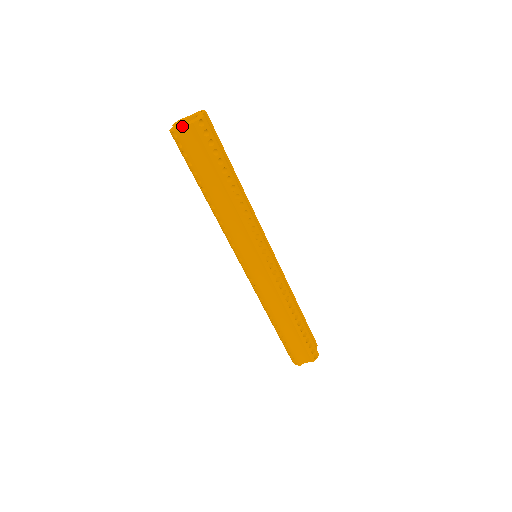
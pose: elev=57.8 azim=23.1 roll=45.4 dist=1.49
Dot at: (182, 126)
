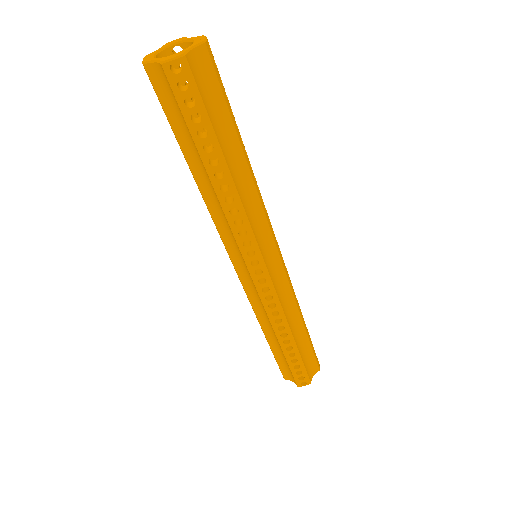
Dot at: (151, 61)
